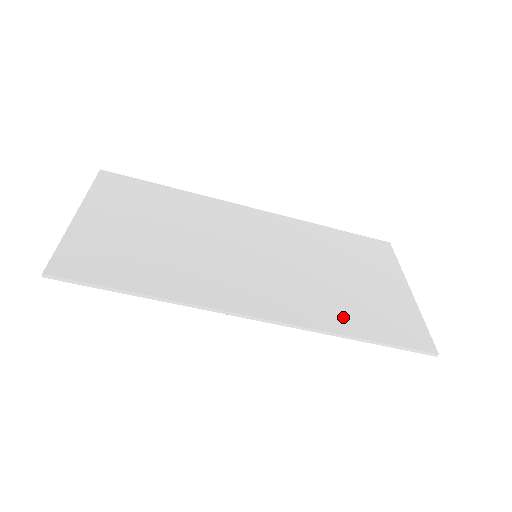
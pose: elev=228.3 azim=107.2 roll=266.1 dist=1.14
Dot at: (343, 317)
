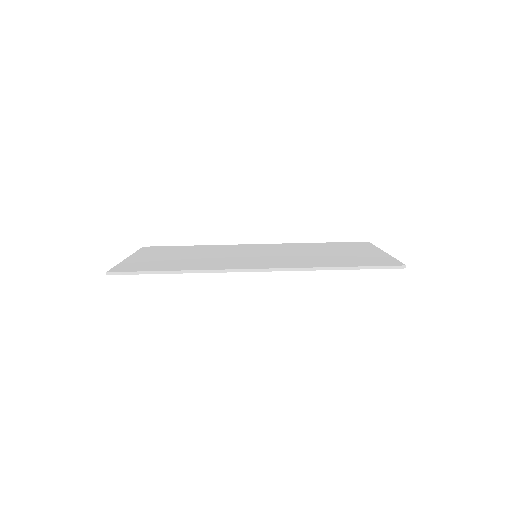
Dot at: (324, 263)
